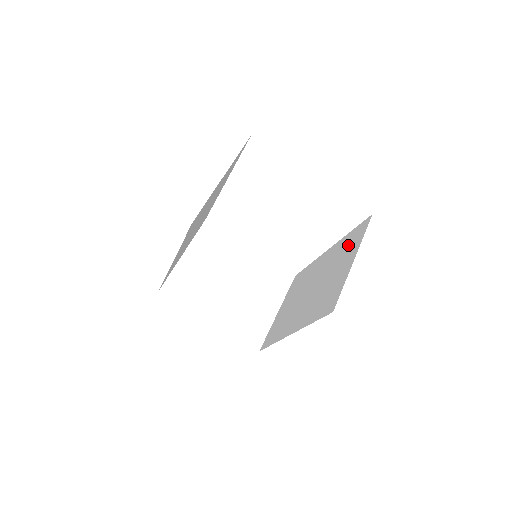
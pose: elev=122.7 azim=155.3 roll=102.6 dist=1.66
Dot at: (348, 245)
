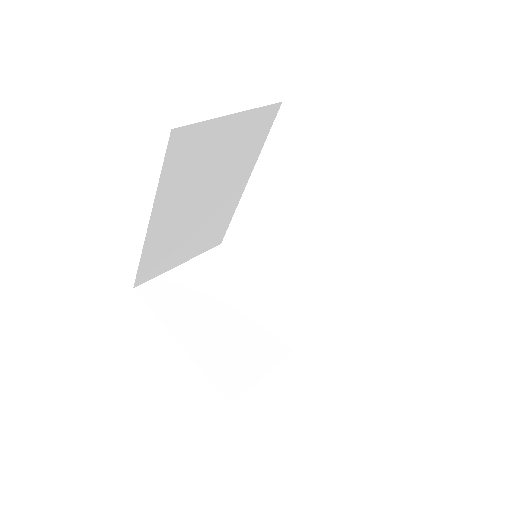
Dot at: occluded
